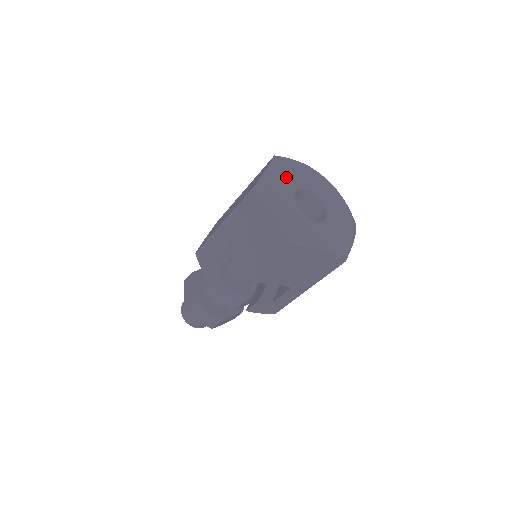
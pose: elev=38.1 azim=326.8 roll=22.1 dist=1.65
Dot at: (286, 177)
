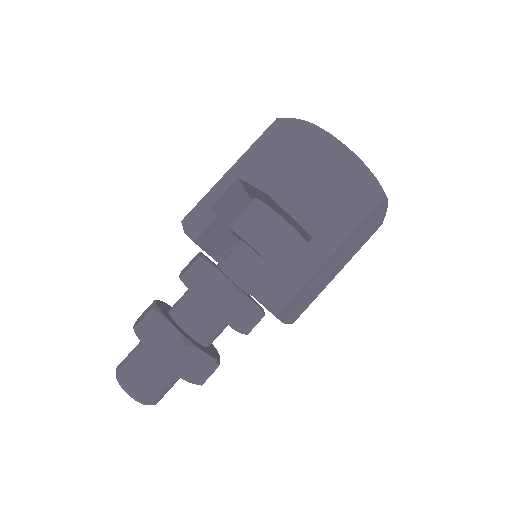
Dot at: occluded
